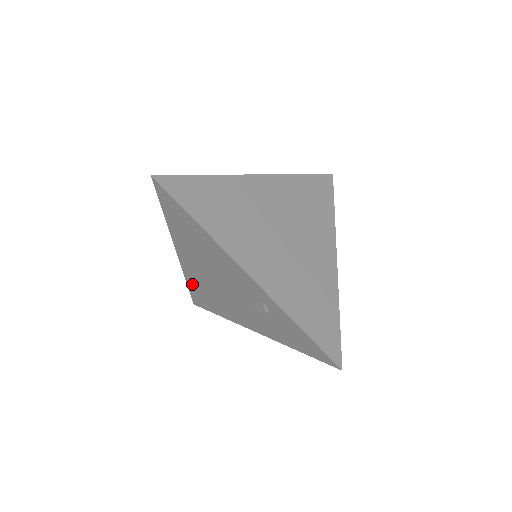
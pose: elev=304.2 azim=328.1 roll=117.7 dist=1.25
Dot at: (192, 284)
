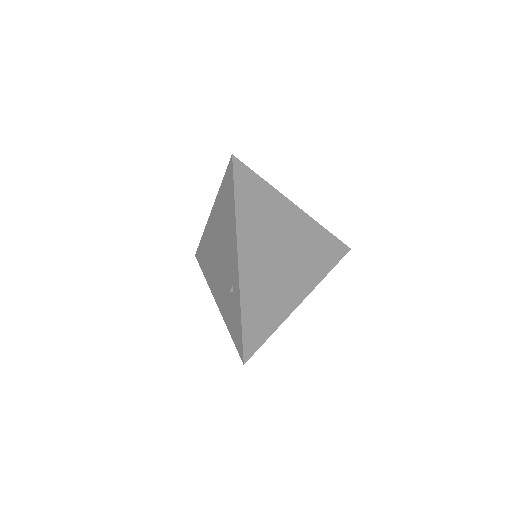
Dot at: (204, 240)
